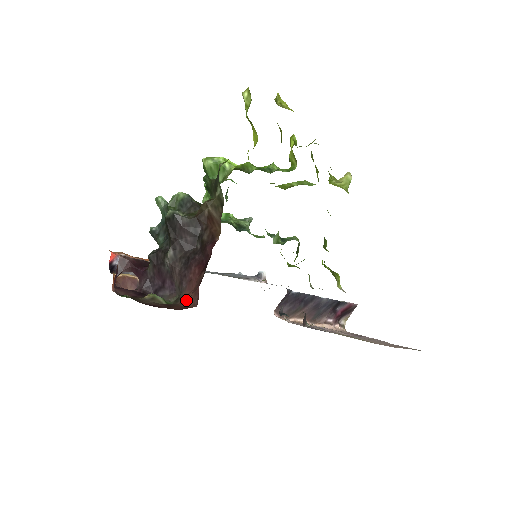
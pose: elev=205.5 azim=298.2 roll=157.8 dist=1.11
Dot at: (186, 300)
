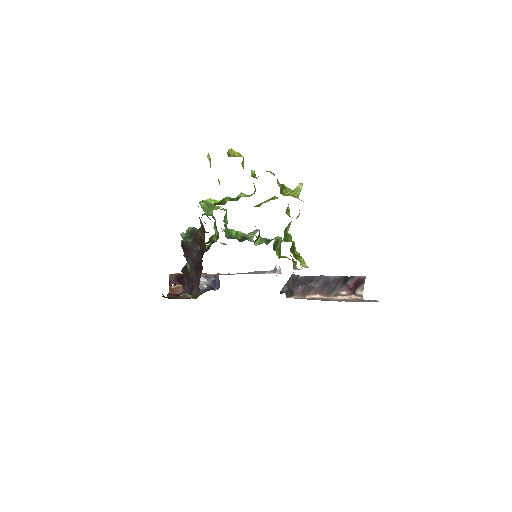
Dot at: (197, 293)
